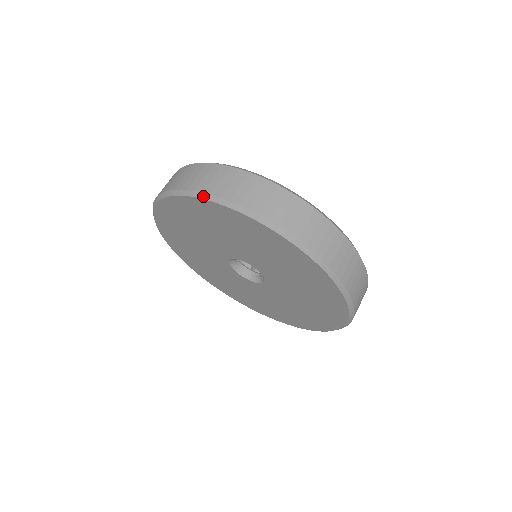
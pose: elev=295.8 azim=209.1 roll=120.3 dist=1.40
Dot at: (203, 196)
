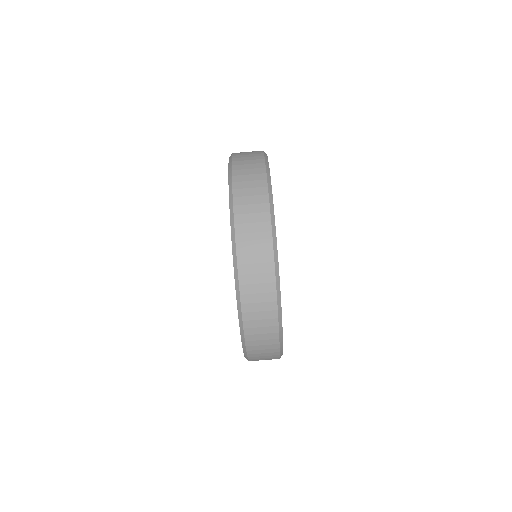
Dot at: (242, 335)
